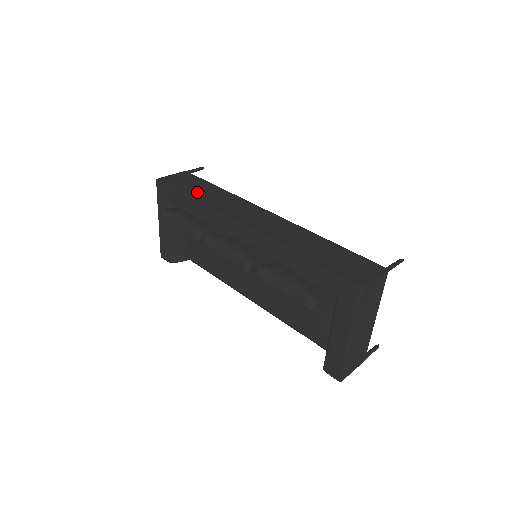
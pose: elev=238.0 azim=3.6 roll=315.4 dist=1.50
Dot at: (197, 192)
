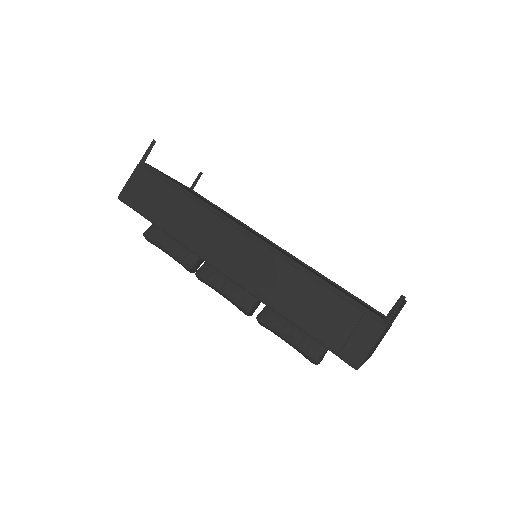
Dot at: (165, 215)
